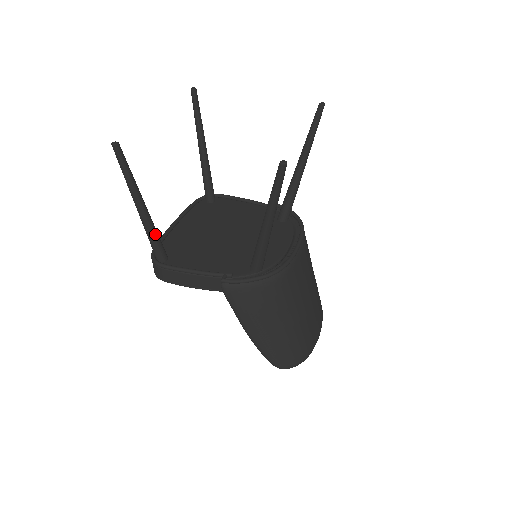
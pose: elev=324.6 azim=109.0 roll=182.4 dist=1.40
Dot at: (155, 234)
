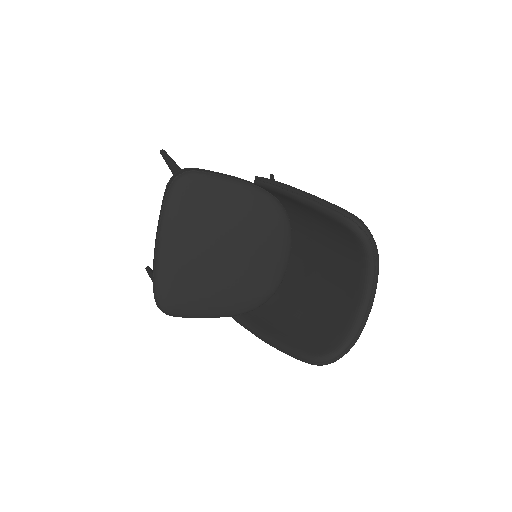
Dot at: occluded
